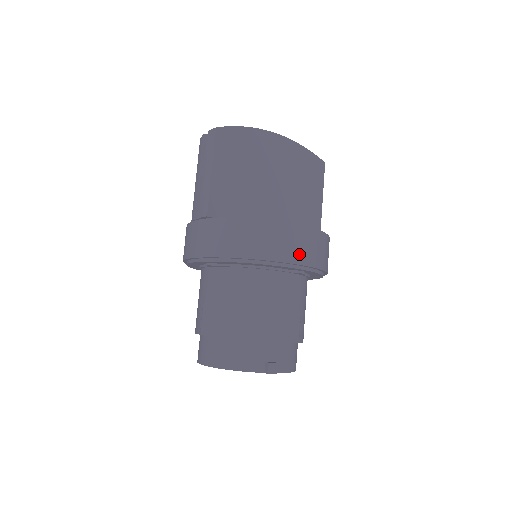
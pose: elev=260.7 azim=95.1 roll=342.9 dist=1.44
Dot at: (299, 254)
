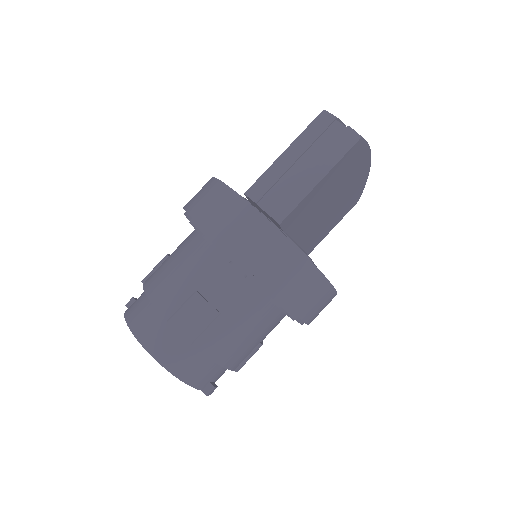
Dot at: (315, 317)
